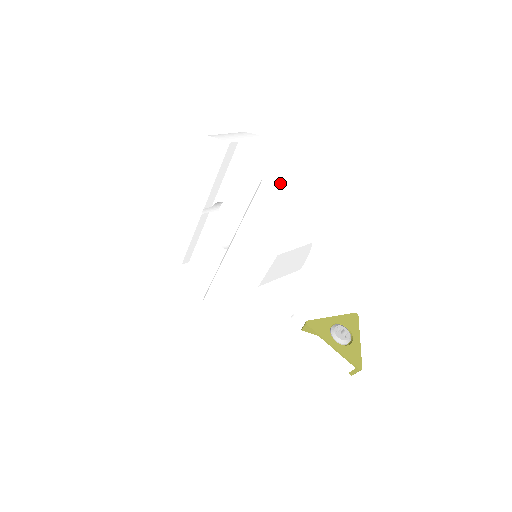
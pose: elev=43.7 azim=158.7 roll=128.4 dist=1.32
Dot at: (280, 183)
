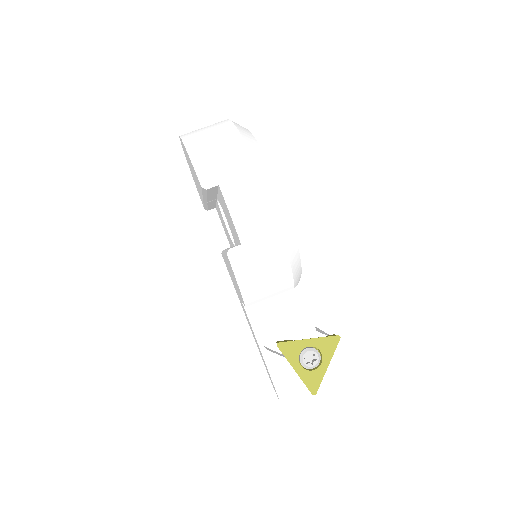
Dot at: (253, 249)
